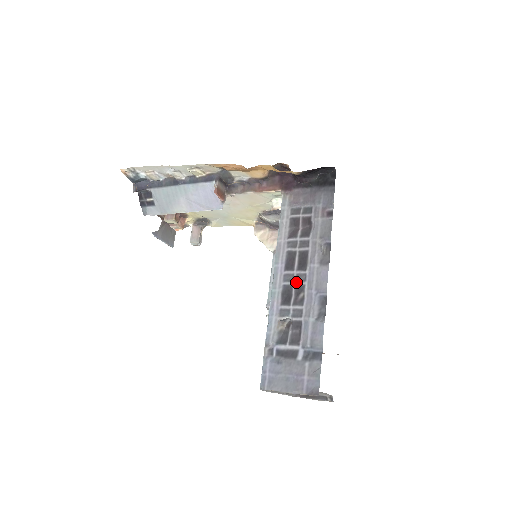
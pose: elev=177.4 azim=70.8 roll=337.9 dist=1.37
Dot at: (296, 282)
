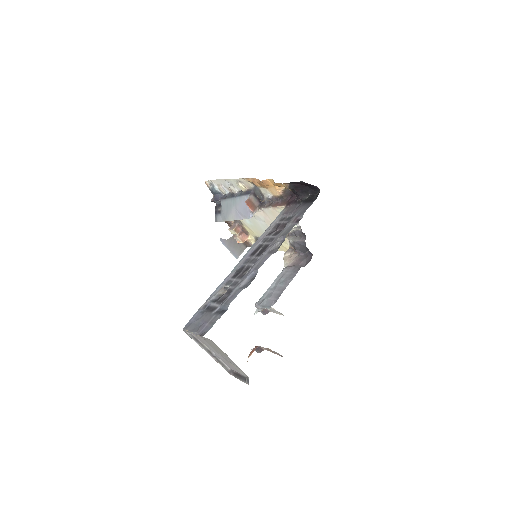
Dot at: (249, 264)
